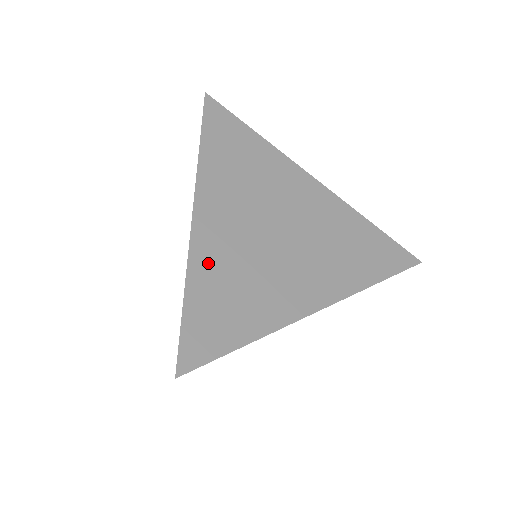
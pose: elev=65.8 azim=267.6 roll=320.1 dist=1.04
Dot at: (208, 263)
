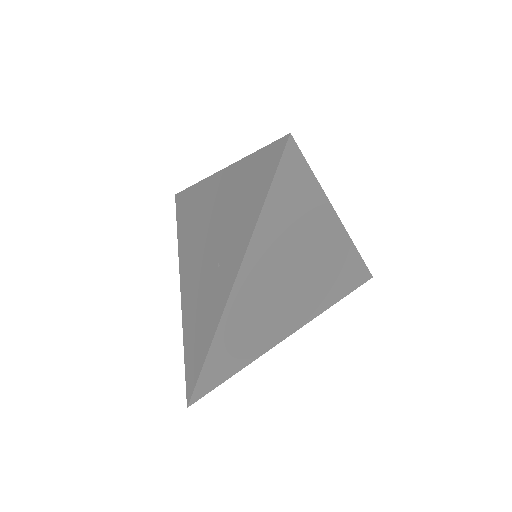
Dot at: (231, 326)
